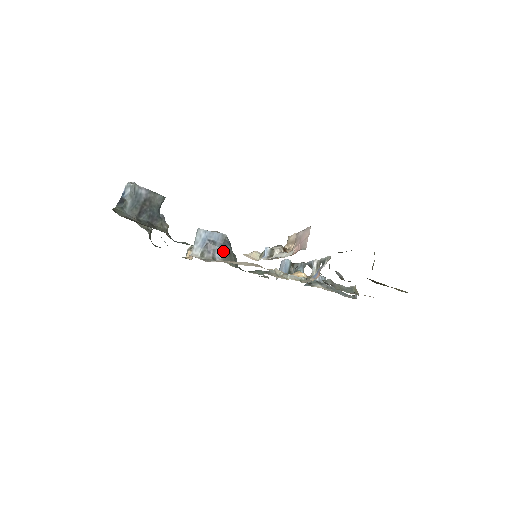
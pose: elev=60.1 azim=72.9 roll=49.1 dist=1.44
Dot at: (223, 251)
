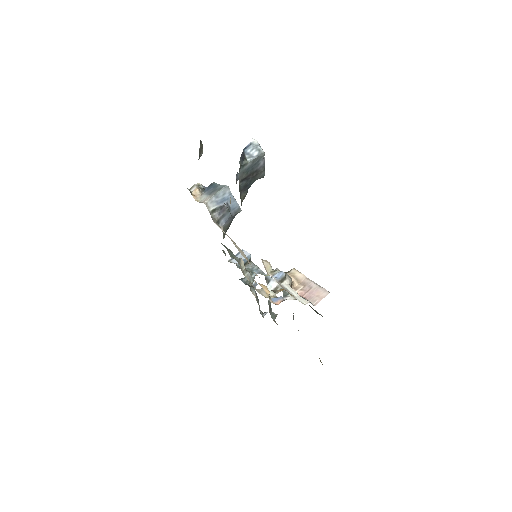
Dot at: (228, 221)
